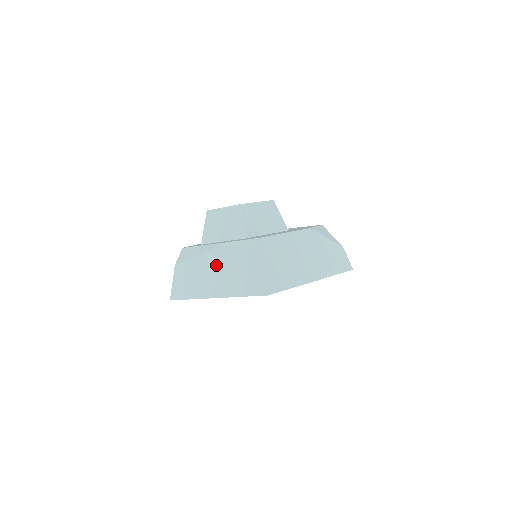
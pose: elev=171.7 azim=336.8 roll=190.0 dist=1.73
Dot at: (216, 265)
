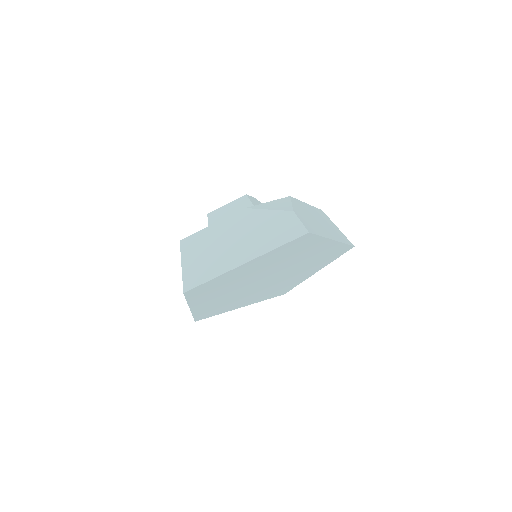
Dot at: occluded
